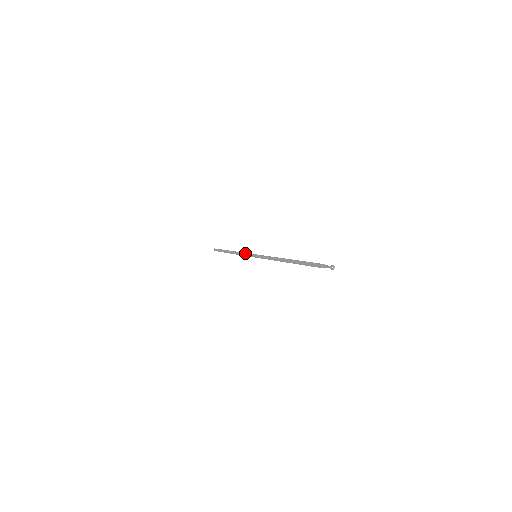
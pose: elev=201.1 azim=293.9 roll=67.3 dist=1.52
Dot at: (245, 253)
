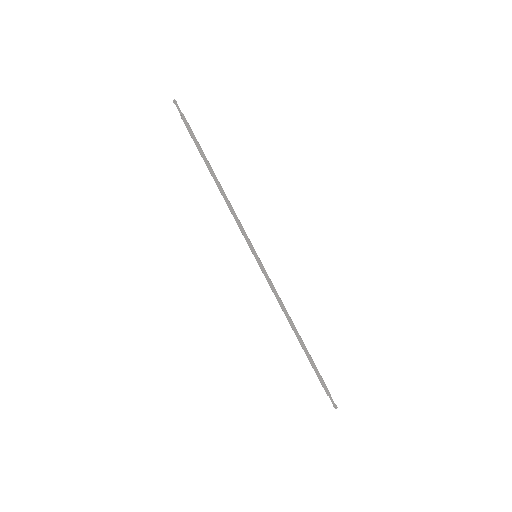
Dot at: (240, 228)
